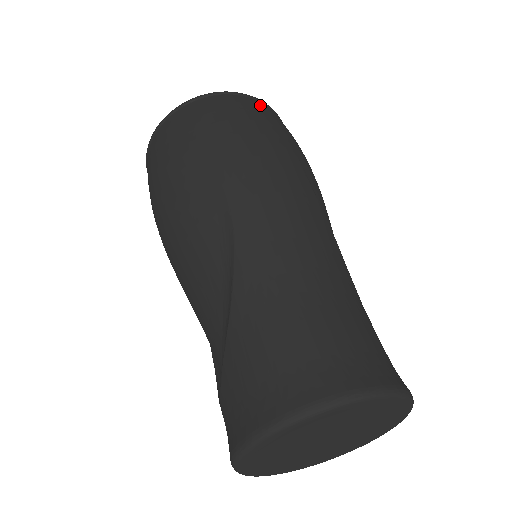
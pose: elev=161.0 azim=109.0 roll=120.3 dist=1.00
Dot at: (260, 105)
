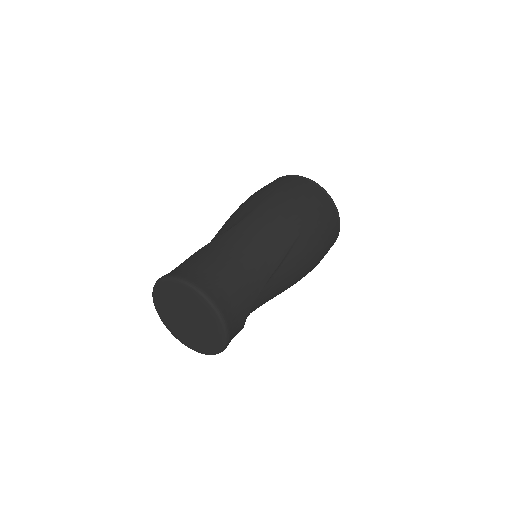
Dot at: (325, 198)
